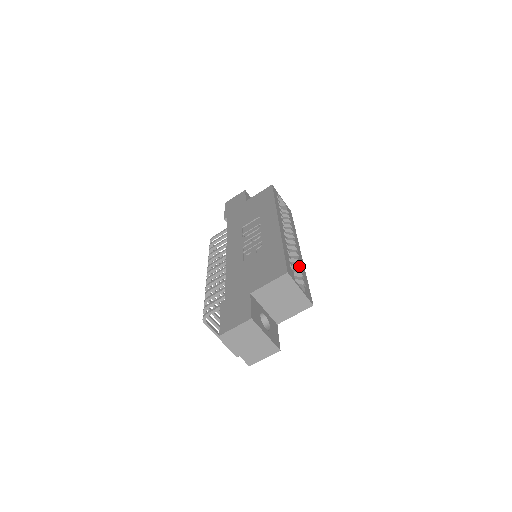
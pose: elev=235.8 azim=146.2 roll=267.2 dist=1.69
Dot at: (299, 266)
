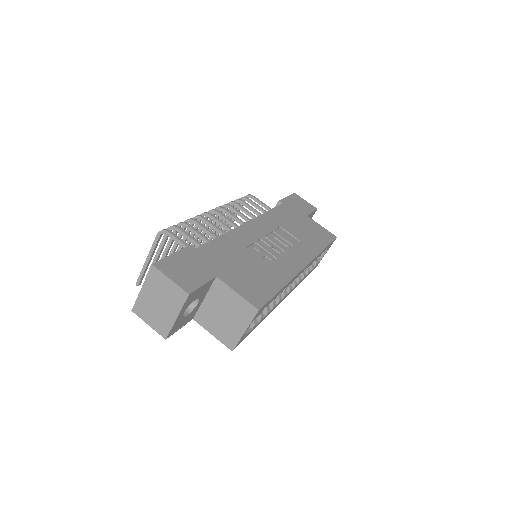
Dot at: (267, 312)
